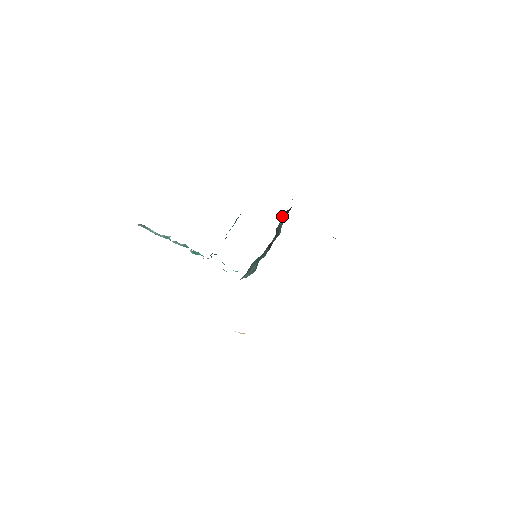
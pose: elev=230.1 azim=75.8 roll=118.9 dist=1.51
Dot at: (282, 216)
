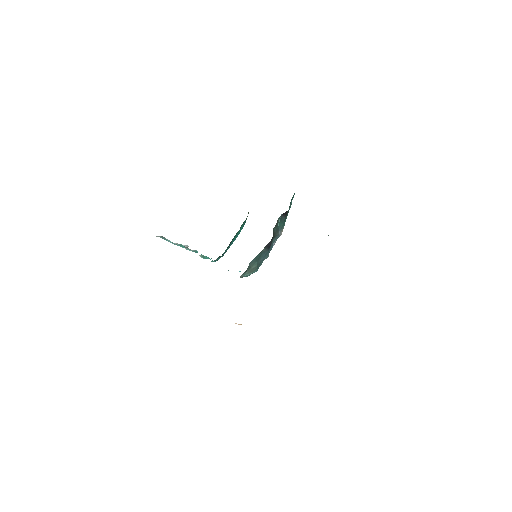
Dot at: (279, 218)
